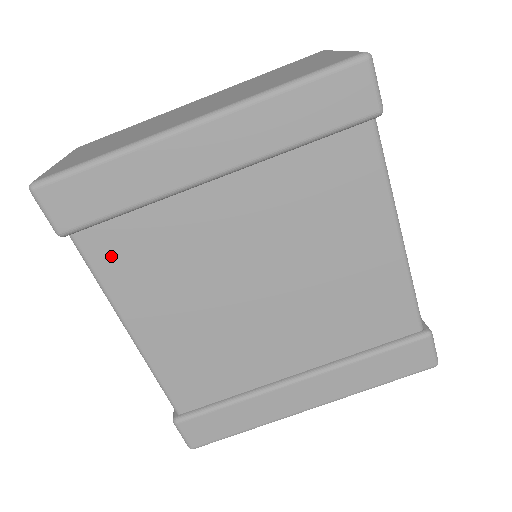
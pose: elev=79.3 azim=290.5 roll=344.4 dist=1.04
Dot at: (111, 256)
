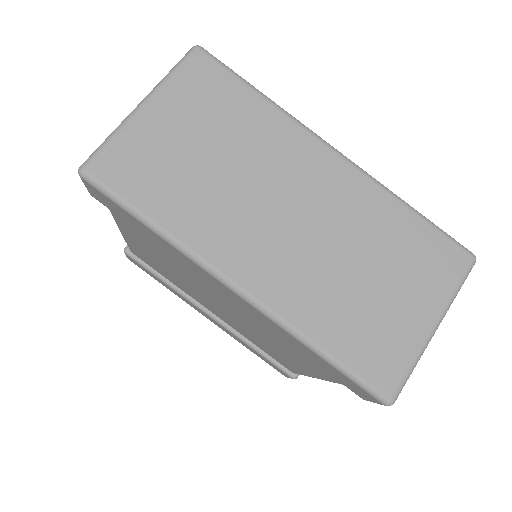
Dot at: occluded
